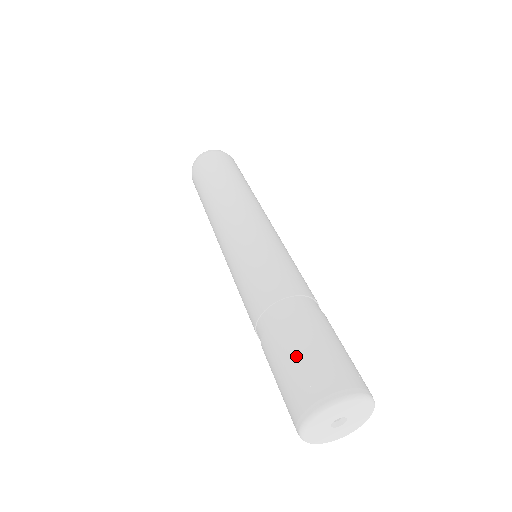
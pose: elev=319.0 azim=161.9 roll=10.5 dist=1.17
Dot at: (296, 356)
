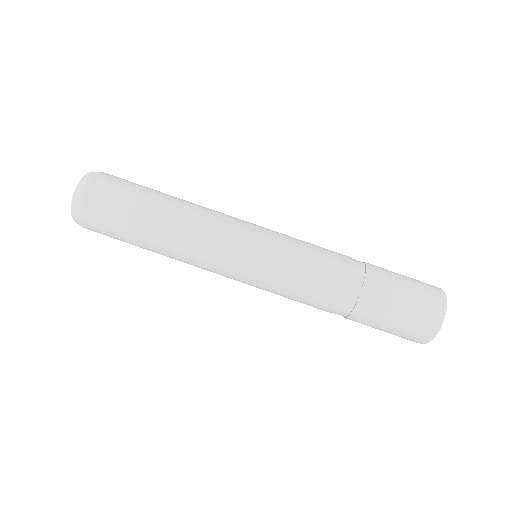
Dot at: (400, 305)
